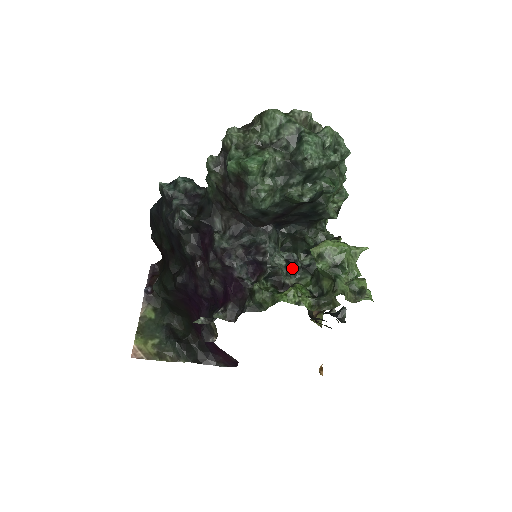
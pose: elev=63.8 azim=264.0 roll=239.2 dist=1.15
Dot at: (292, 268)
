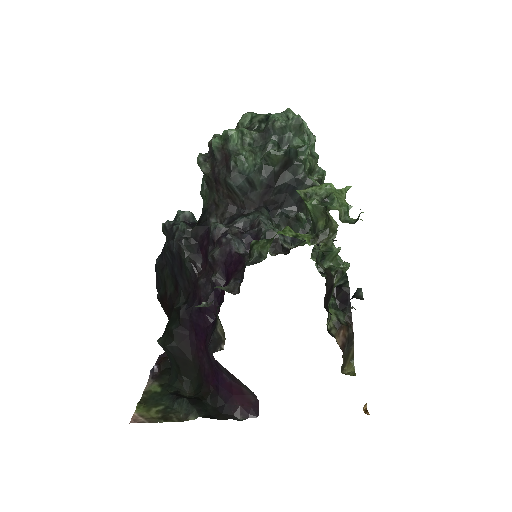
Dot at: occluded
